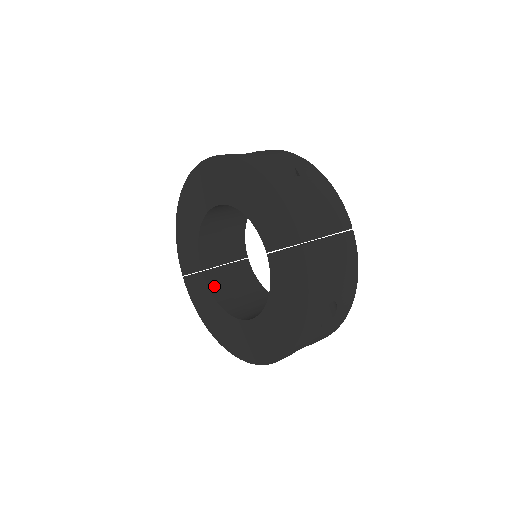
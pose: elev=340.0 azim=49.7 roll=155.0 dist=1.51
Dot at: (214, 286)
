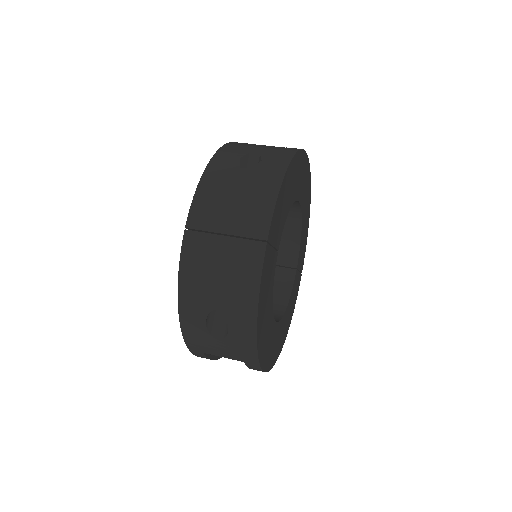
Dot at: occluded
